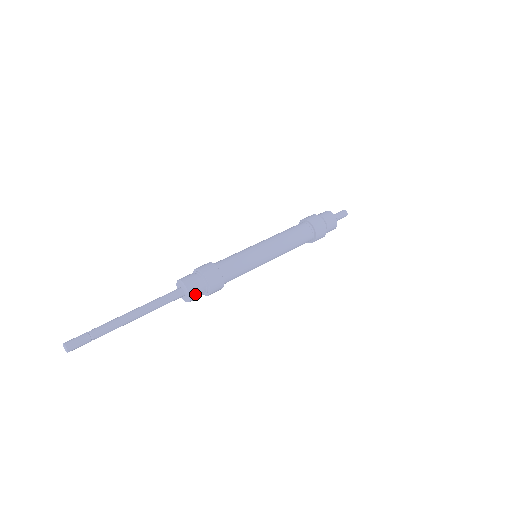
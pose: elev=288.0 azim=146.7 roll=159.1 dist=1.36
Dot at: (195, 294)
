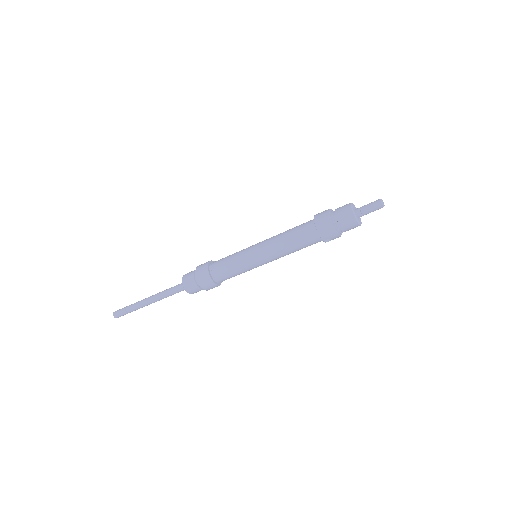
Dot at: (187, 282)
